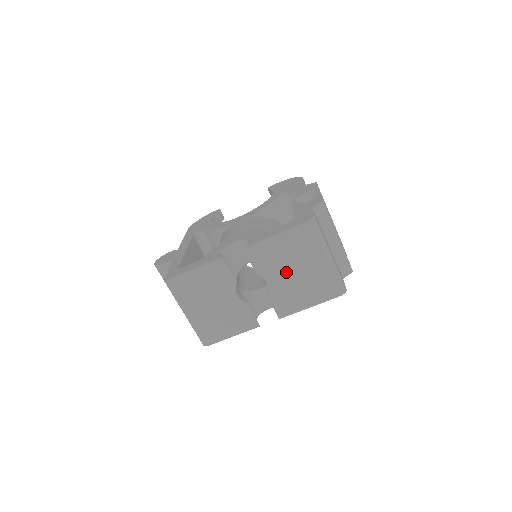
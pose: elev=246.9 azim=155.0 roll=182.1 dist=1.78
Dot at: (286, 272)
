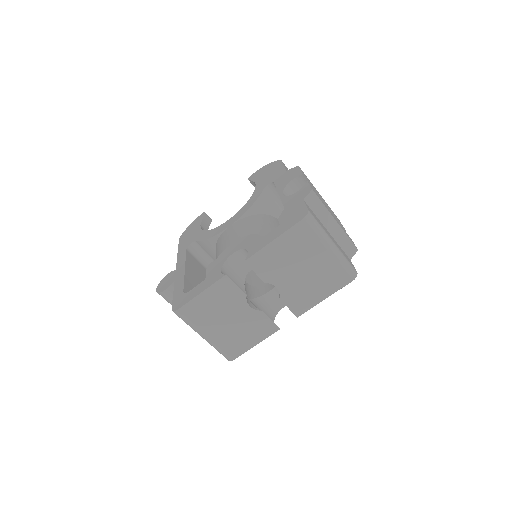
Dot at: (293, 272)
